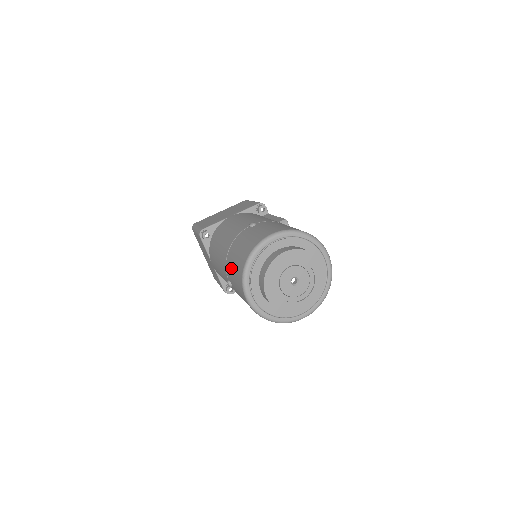
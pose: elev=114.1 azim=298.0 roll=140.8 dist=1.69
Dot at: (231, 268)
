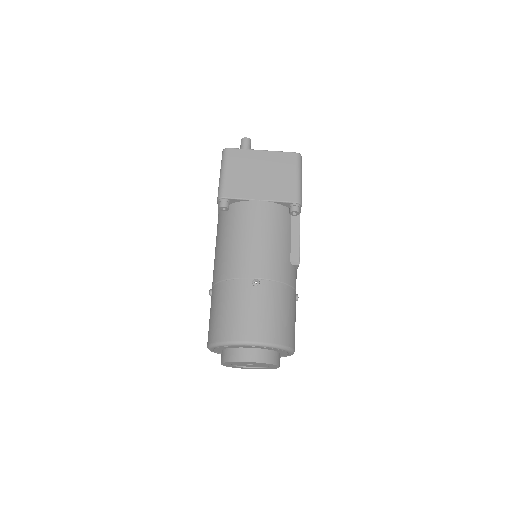
Dot at: (214, 305)
